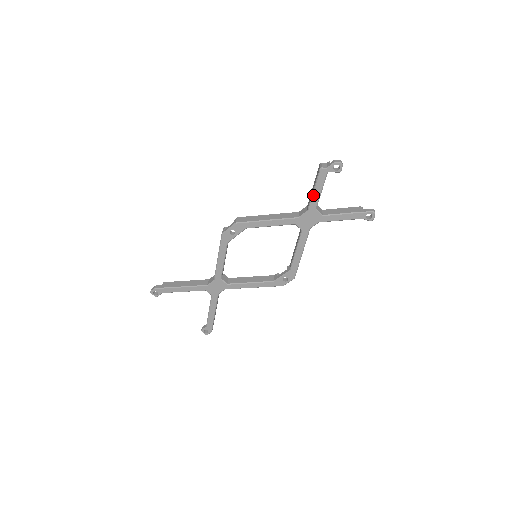
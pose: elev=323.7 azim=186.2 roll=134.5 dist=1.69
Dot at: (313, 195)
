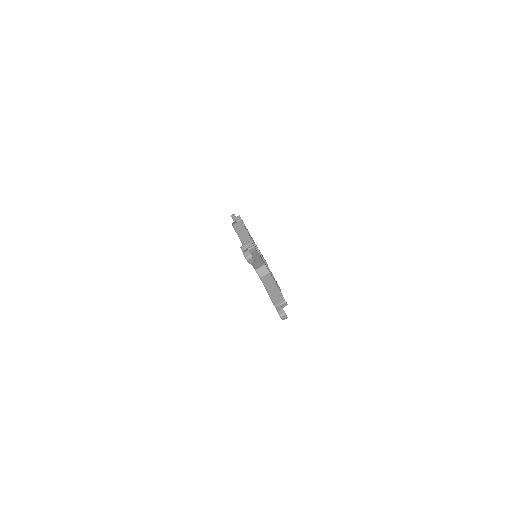
Dot at: occluded
